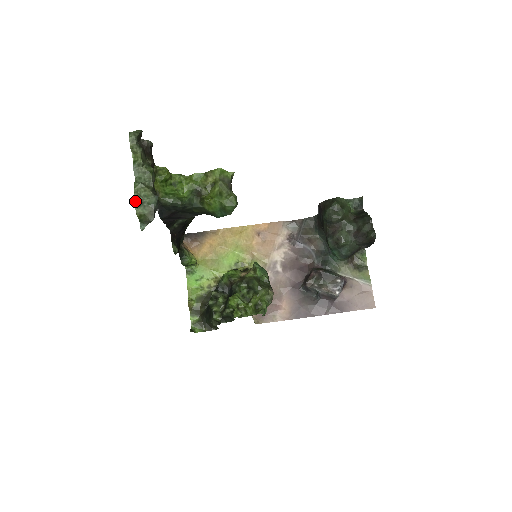
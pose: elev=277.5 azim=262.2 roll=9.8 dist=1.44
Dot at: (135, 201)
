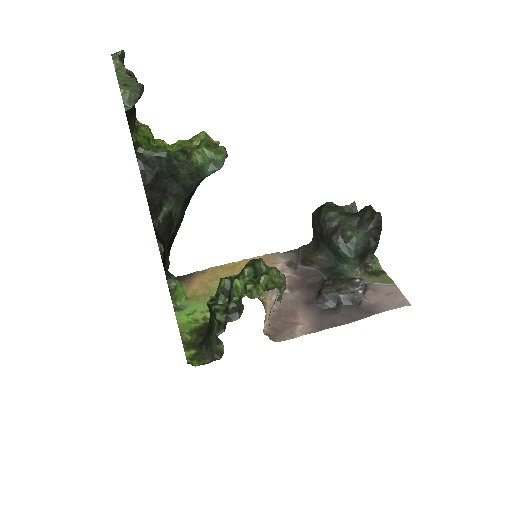
Dot at: (118, 83)
